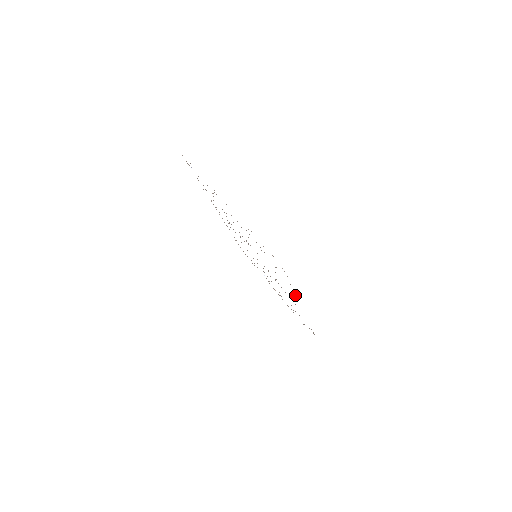
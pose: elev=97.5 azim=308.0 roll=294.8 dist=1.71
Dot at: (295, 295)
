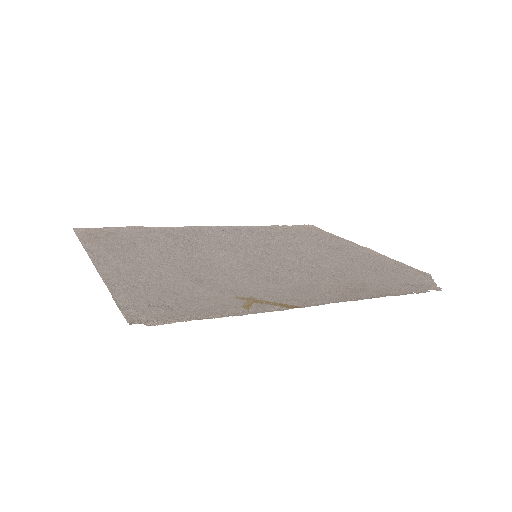
Dot at: (259, 310)
